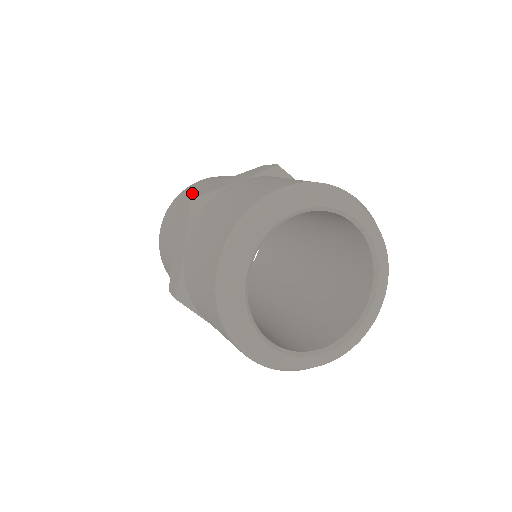
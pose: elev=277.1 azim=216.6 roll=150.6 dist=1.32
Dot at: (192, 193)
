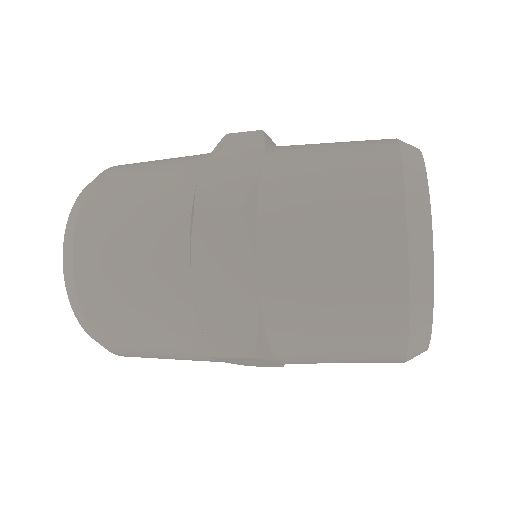
Dot at: (197, 200)
